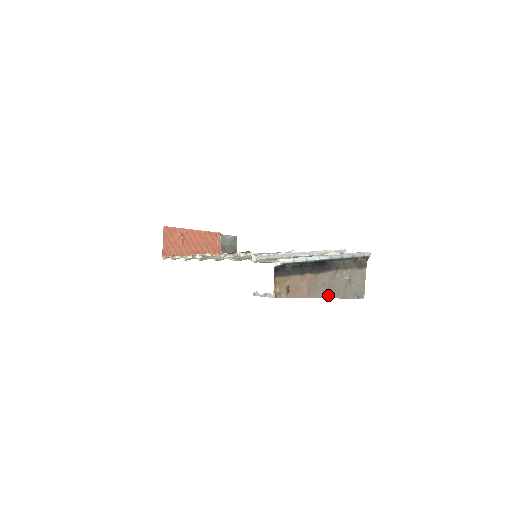
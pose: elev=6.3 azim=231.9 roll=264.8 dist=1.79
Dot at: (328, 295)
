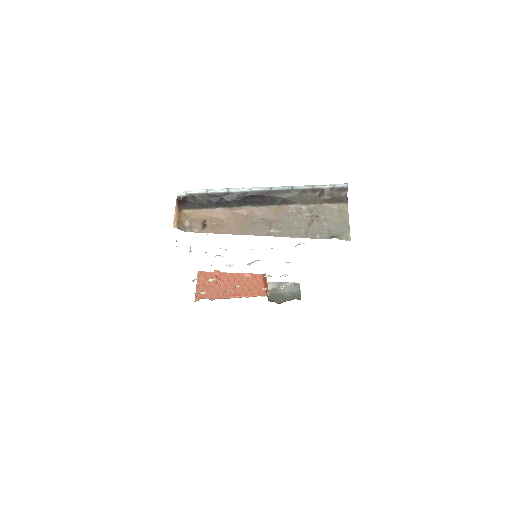
Dot at: (276, 233)
